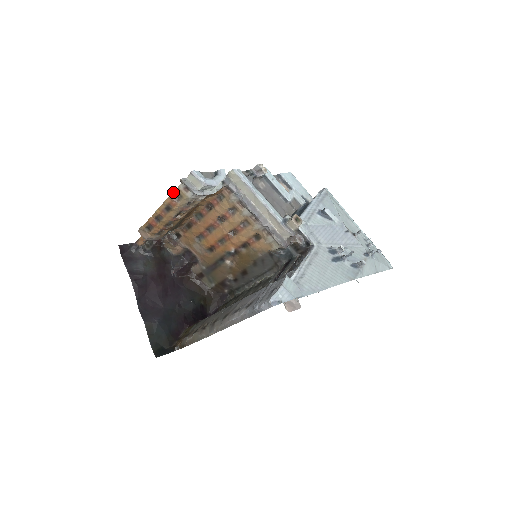
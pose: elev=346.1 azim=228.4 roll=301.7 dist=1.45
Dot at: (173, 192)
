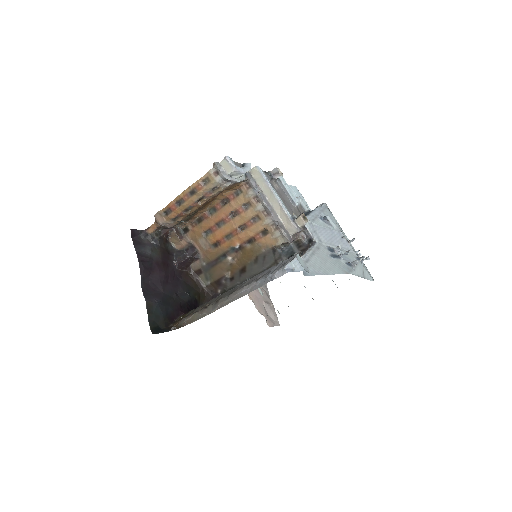
Dot at: occluded
